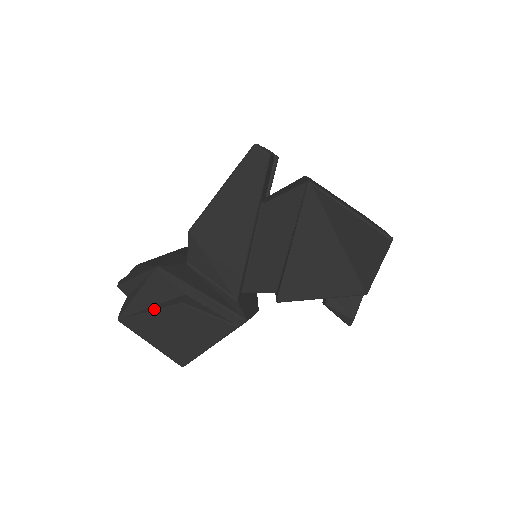
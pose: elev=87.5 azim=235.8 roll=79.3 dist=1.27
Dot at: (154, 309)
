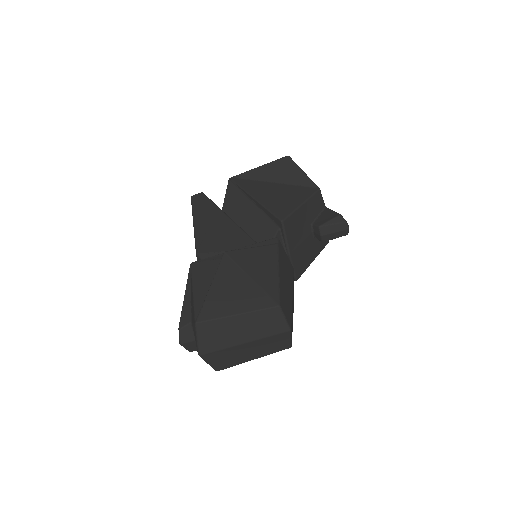
Dot at: occluded
